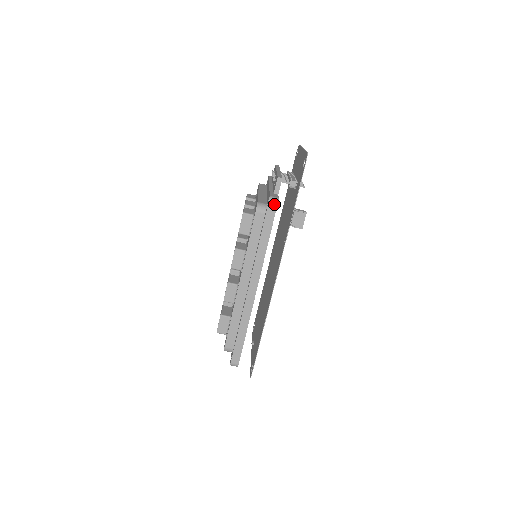
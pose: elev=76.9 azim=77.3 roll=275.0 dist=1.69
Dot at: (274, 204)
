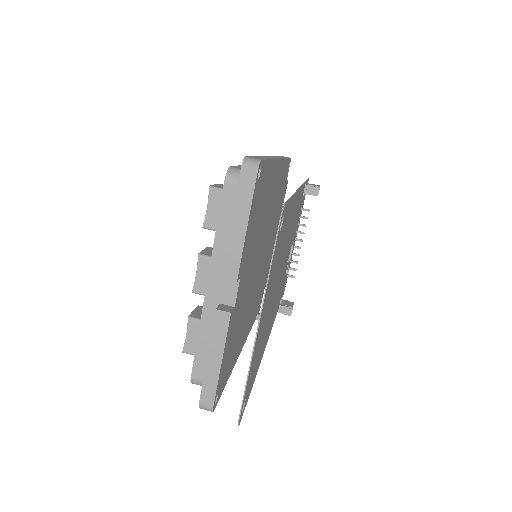
Dot at: occluded
